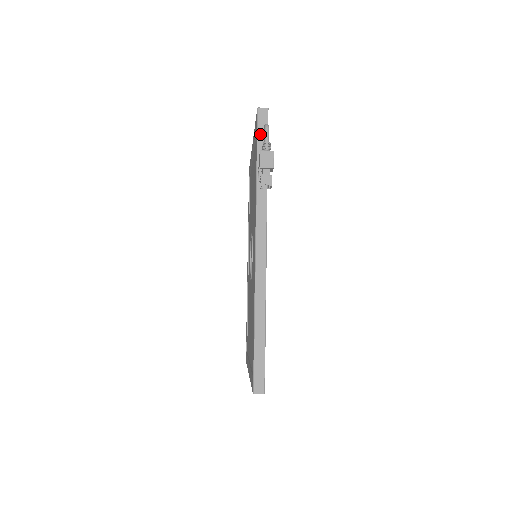
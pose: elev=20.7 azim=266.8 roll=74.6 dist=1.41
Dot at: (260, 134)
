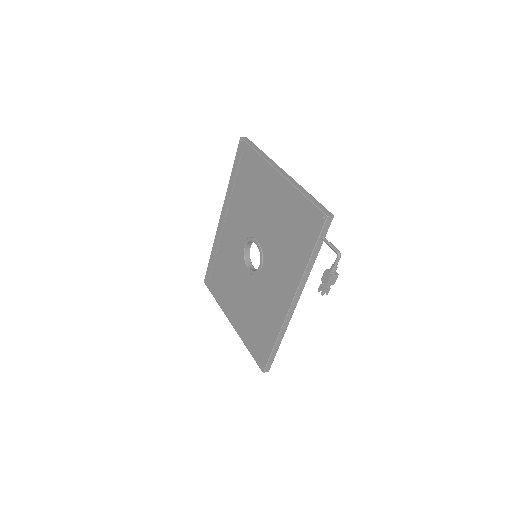
Dot at: (321, 236)
